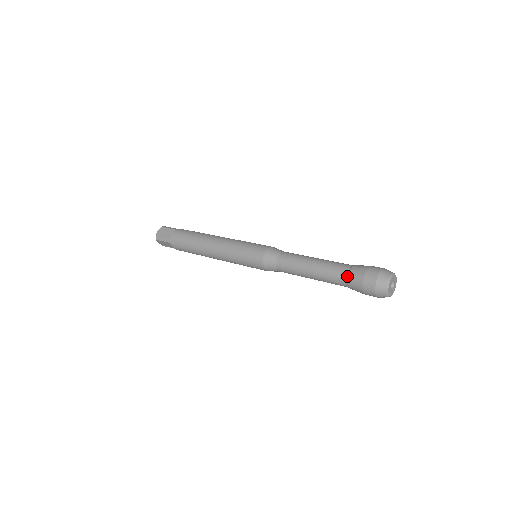
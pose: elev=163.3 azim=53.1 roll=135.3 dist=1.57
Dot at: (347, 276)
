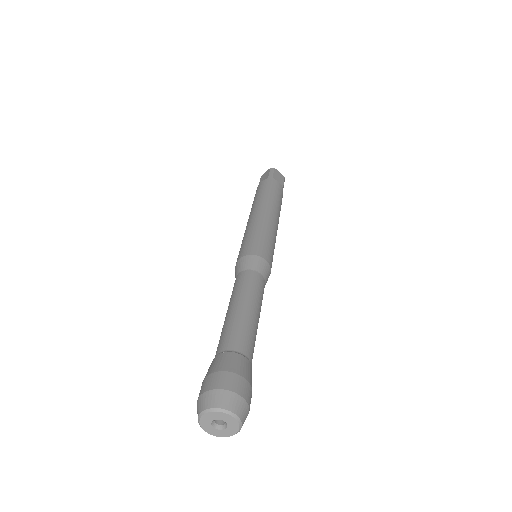
Dot at: (213, 359)
